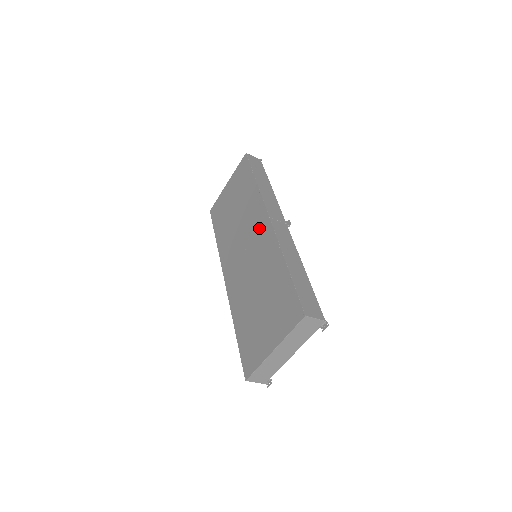
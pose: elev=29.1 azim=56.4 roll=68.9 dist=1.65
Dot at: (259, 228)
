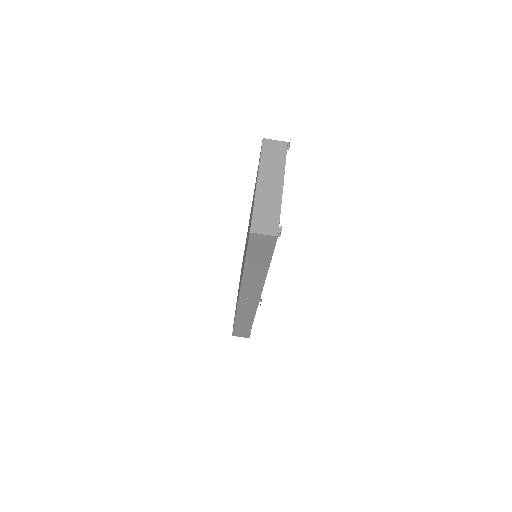
Dot at: occluded
